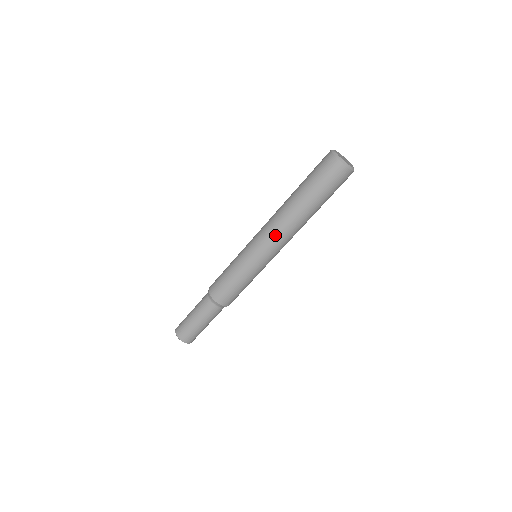
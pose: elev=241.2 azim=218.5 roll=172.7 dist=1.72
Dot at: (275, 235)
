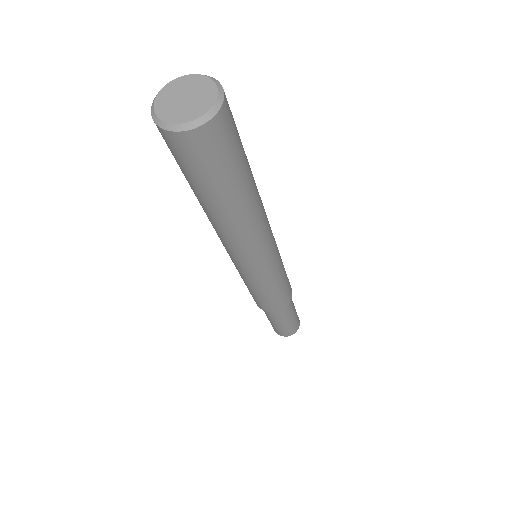
Dot at: (253, 247)
